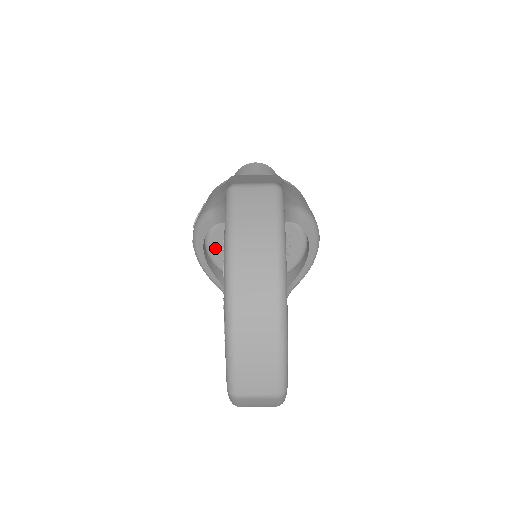
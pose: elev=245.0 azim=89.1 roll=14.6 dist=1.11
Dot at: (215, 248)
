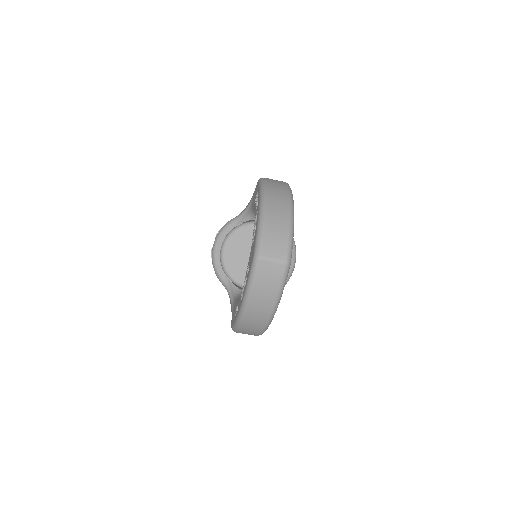
Dot at: (228, 251)
